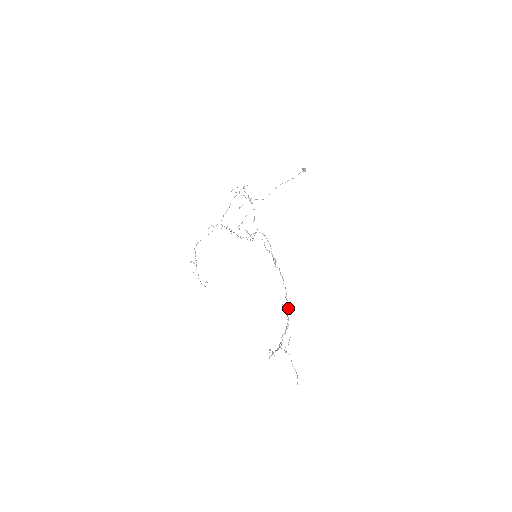
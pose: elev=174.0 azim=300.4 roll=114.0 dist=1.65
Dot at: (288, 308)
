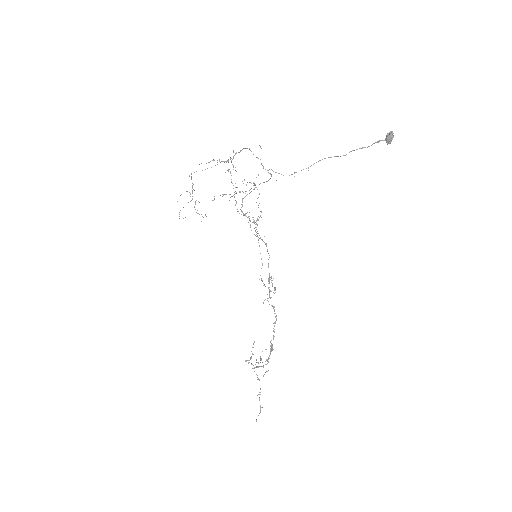
Dot at: (272, 350)
